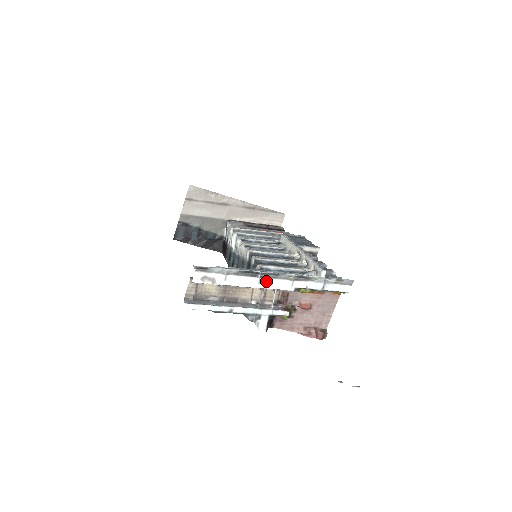
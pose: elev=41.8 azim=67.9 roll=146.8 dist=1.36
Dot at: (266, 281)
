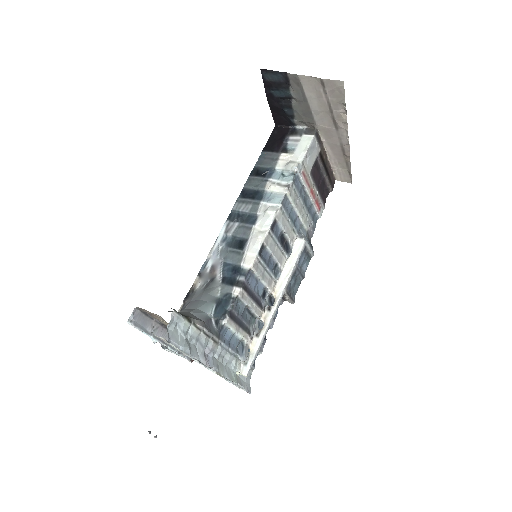
Dot at: (202, 364)
